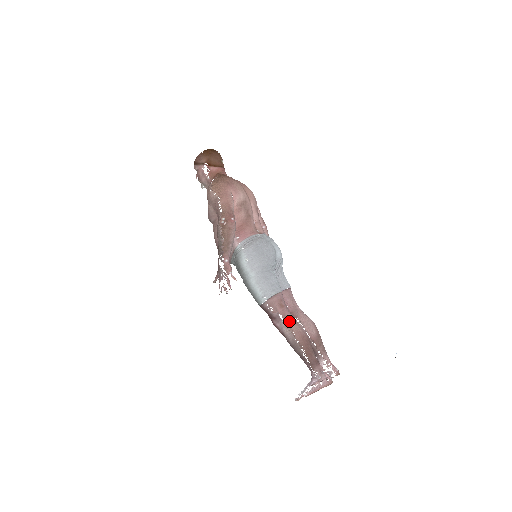
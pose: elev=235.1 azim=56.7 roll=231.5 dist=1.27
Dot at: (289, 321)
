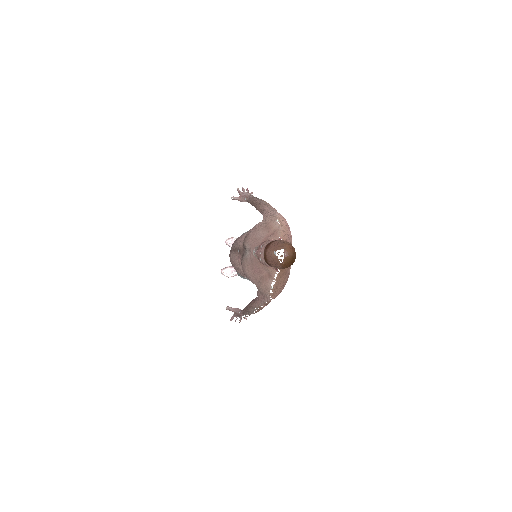
Dot at: occluded
